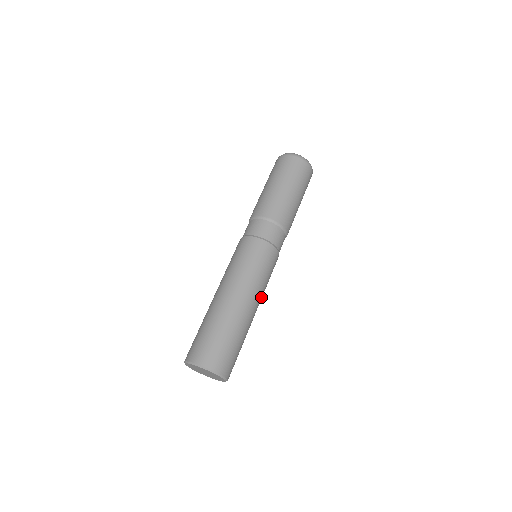
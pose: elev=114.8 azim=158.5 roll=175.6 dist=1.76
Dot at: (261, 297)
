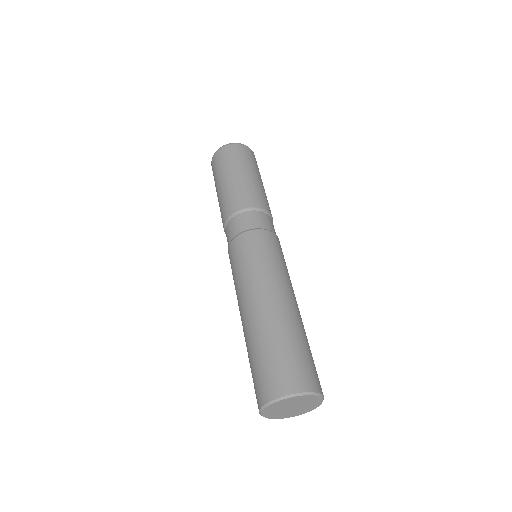
Dot at: (286, 283)
